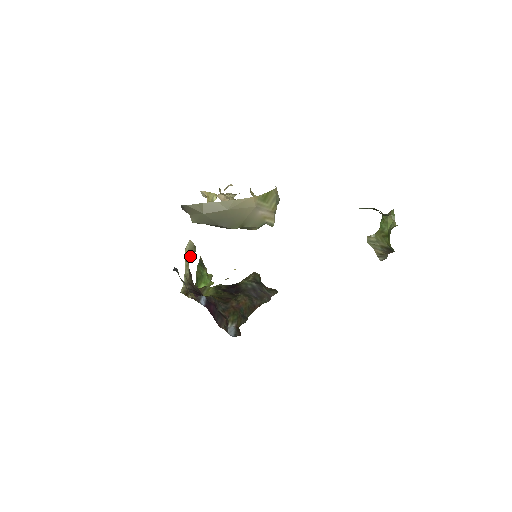
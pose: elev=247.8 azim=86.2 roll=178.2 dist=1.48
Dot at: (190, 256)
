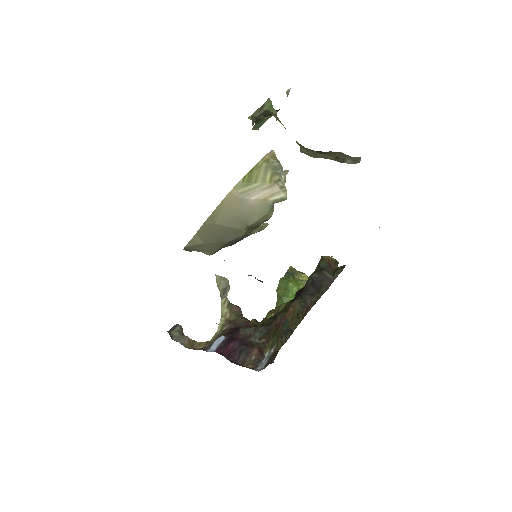
Dot at: (224, 291)
